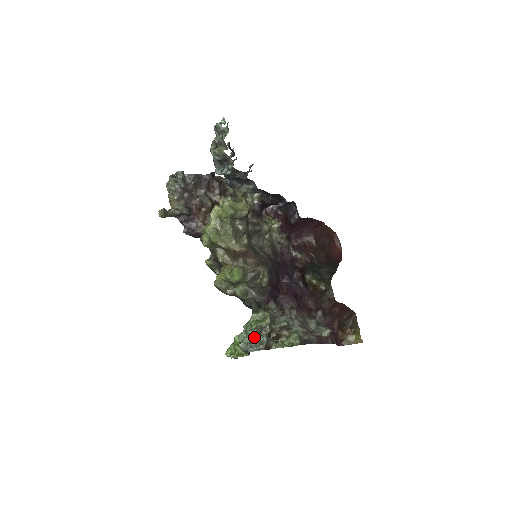
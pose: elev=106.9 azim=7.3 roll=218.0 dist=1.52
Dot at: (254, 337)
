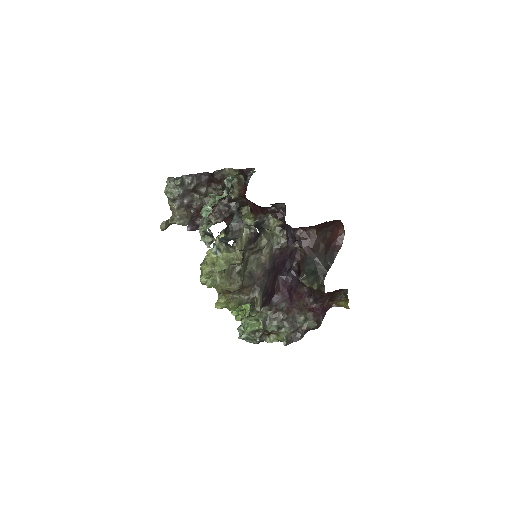
Dot at: (249, 335)
